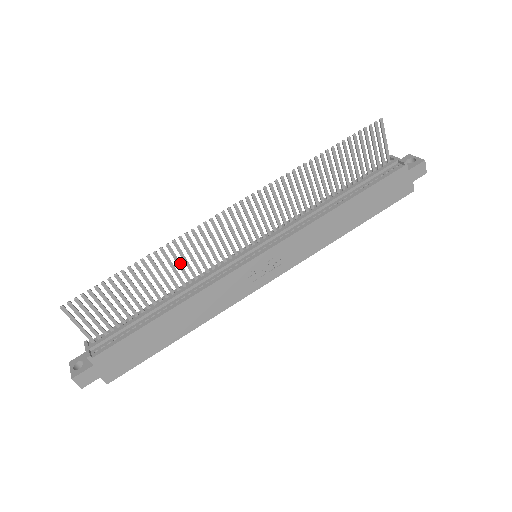
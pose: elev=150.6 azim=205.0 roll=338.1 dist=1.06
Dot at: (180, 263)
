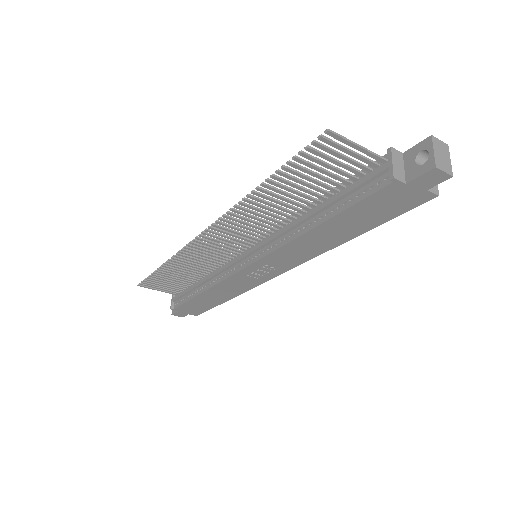
Dot at: (193, 264)
